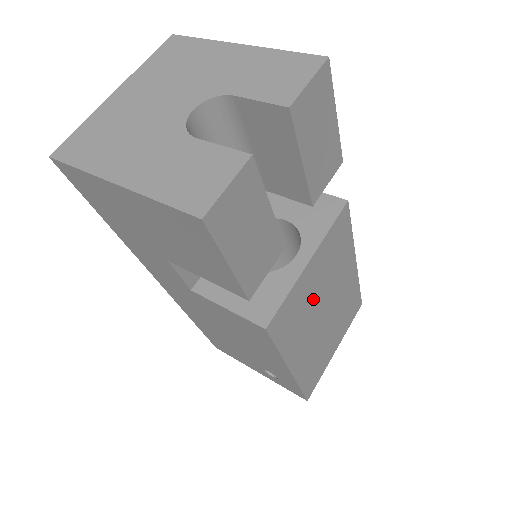
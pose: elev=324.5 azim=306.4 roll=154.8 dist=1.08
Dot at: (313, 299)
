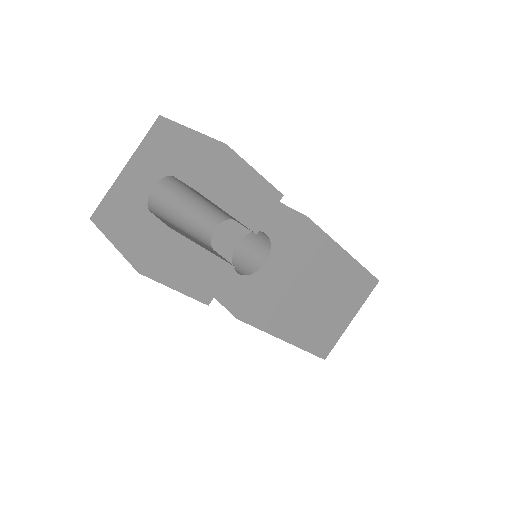
Dot at: (292, 291)
